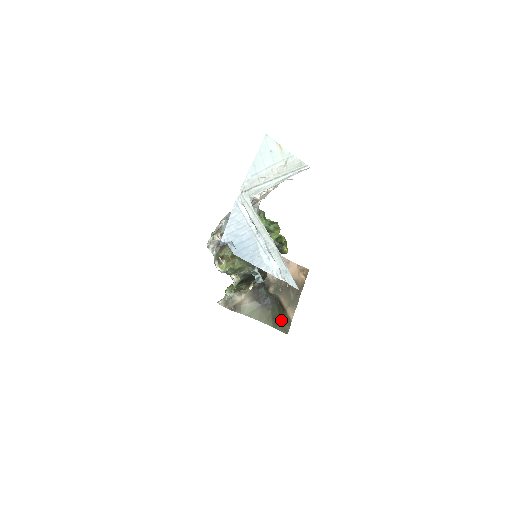
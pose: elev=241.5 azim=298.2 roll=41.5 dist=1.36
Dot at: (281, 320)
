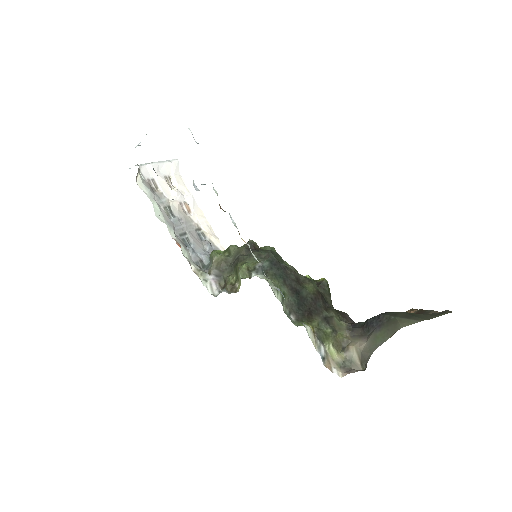
Dot at: (423, 315)
